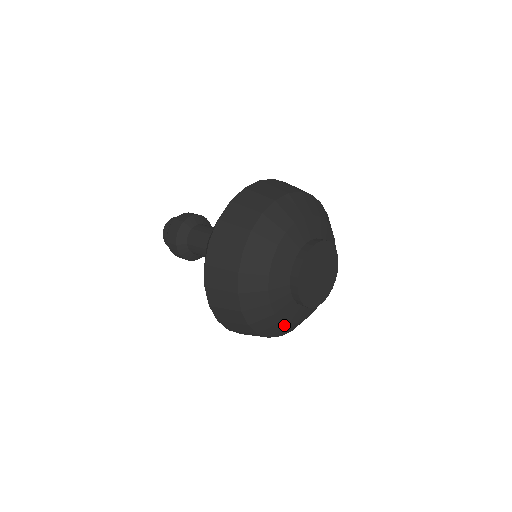
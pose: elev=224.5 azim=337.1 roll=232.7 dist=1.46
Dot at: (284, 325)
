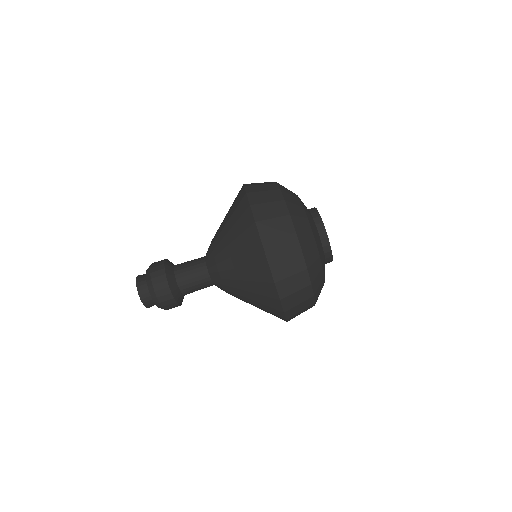
Dot at: (322, 277)
